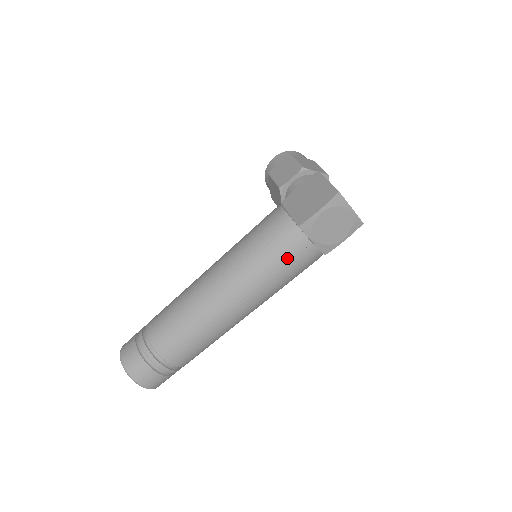
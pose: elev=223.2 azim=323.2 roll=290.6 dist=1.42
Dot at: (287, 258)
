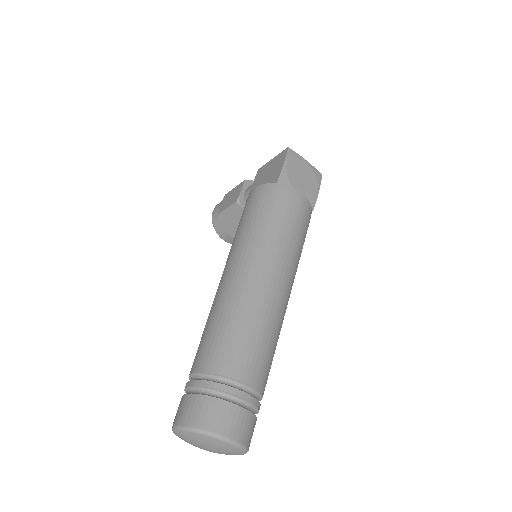
Dot at: (287, 210)
